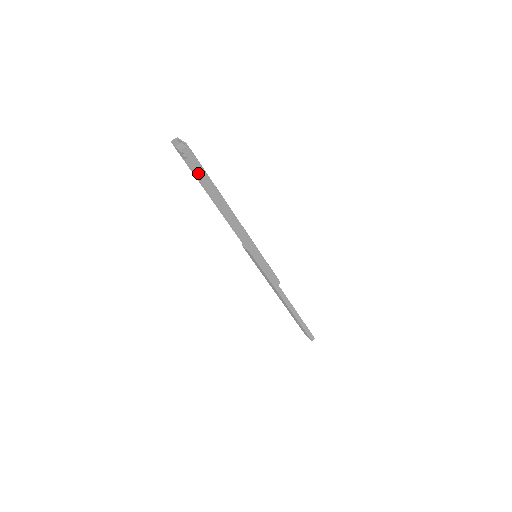
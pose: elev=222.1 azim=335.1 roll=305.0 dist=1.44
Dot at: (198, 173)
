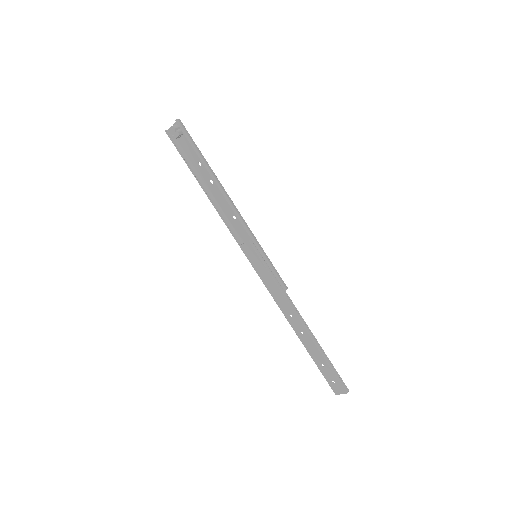
Dot at: (191, 144)
